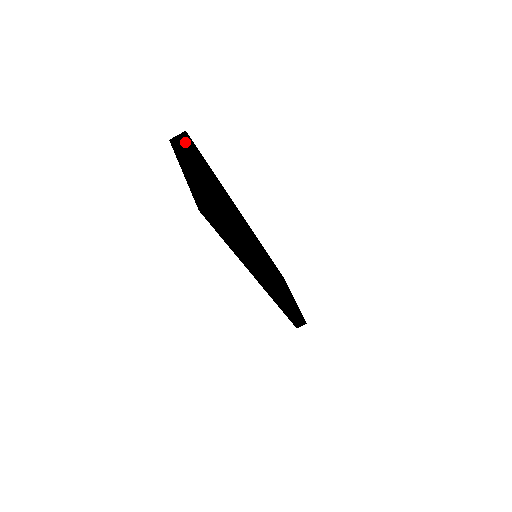
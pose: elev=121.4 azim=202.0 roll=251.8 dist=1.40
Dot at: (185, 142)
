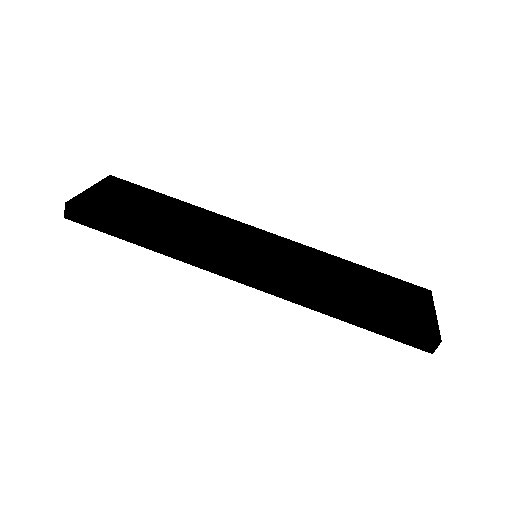
Dot at: occluded
